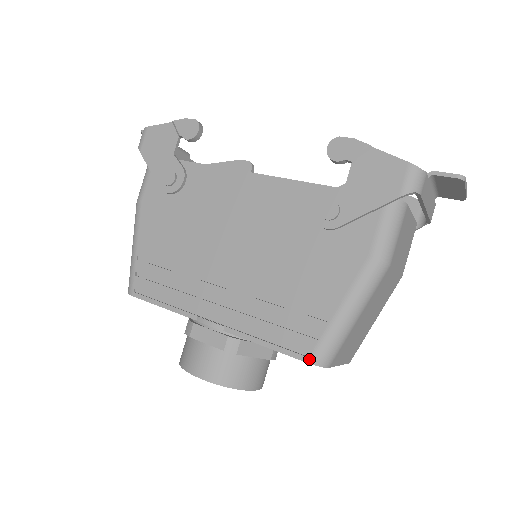
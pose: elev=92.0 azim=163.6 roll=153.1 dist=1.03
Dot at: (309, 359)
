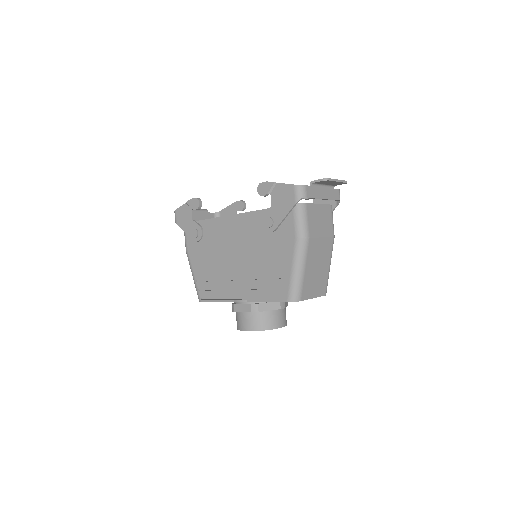
Dot at: (288, 300)
